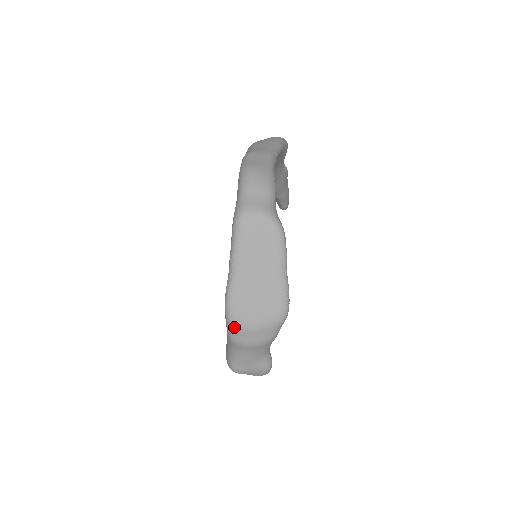
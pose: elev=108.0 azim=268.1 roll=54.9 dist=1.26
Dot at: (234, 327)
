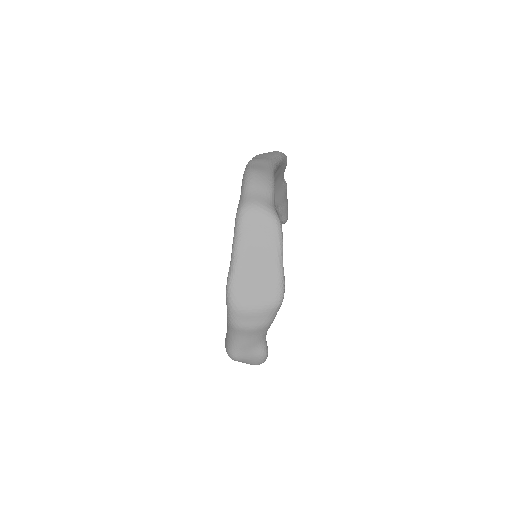
Dot at: (234, 310)
